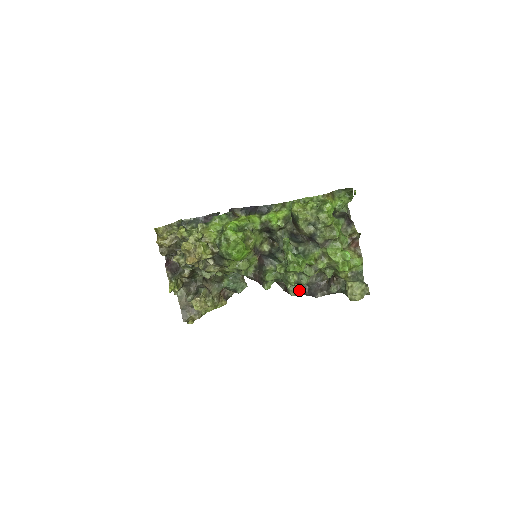
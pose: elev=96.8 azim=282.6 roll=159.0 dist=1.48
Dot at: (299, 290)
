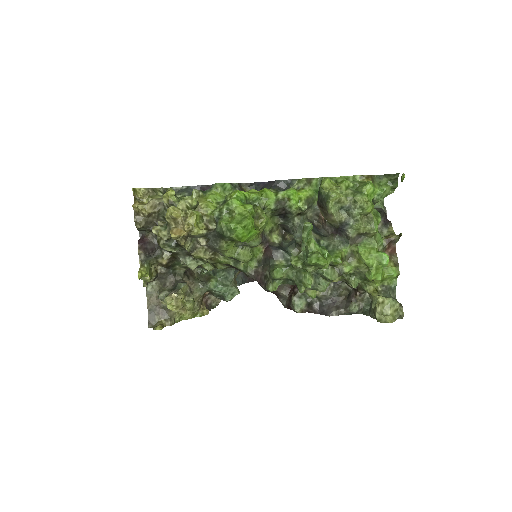
Dot at: (307, 306)
